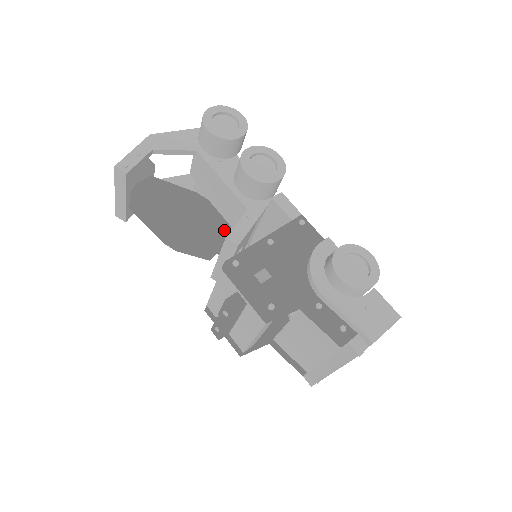
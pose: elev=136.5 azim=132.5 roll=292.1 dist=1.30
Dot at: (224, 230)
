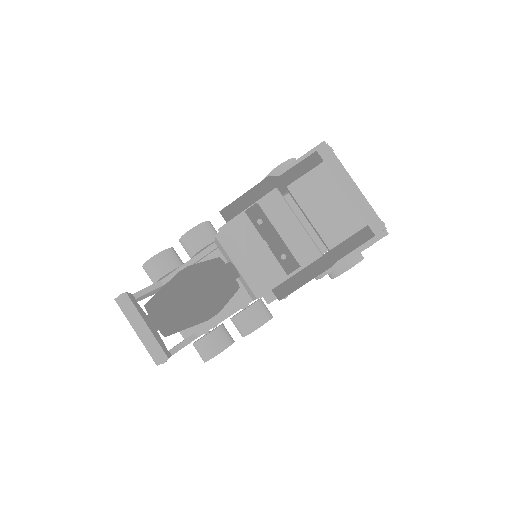
Dot at: occluded
